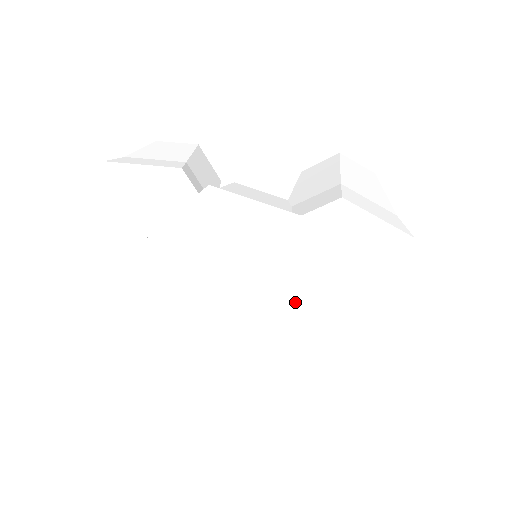
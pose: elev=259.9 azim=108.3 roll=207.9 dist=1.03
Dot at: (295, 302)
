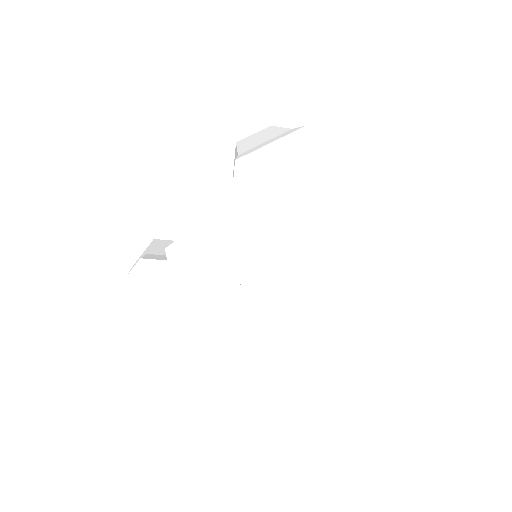
Dot at: (306, 251)
